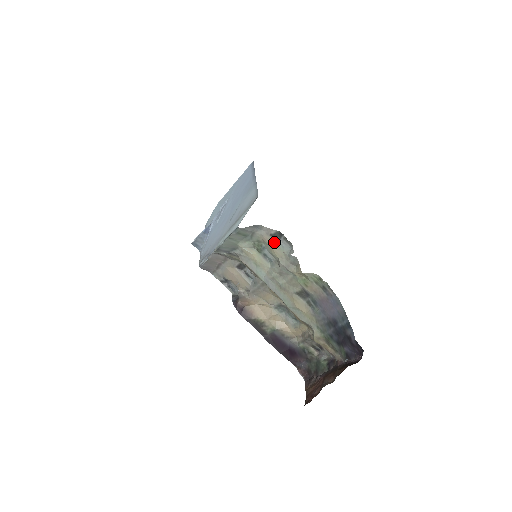
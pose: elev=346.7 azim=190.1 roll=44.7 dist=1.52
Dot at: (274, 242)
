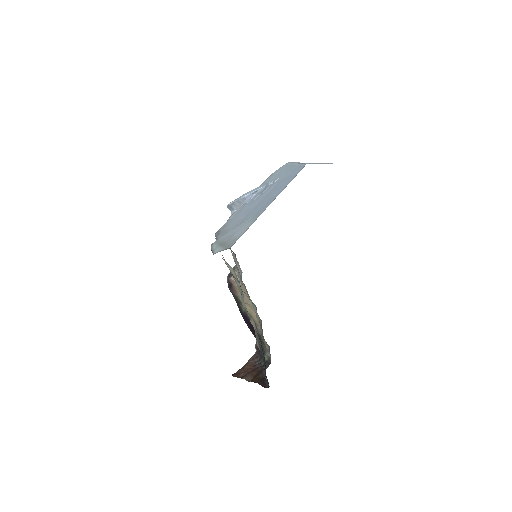
Dot at: (236, 281)
